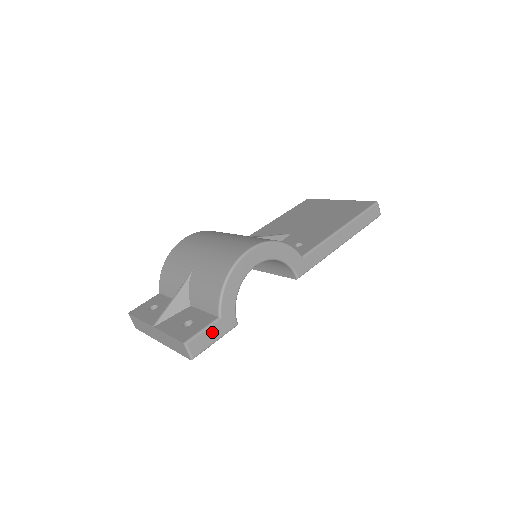
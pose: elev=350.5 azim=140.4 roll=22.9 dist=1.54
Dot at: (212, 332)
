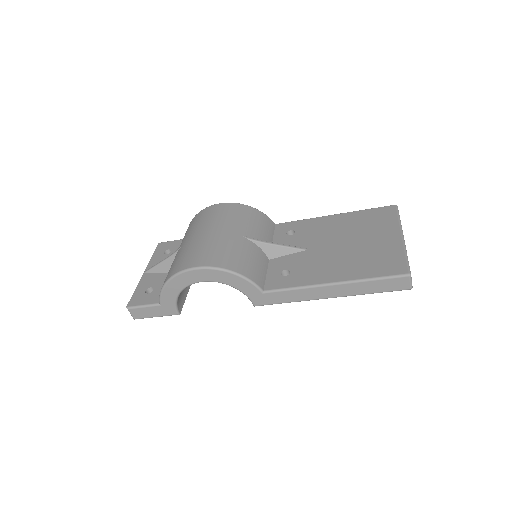
Dot at: (152, 310)
